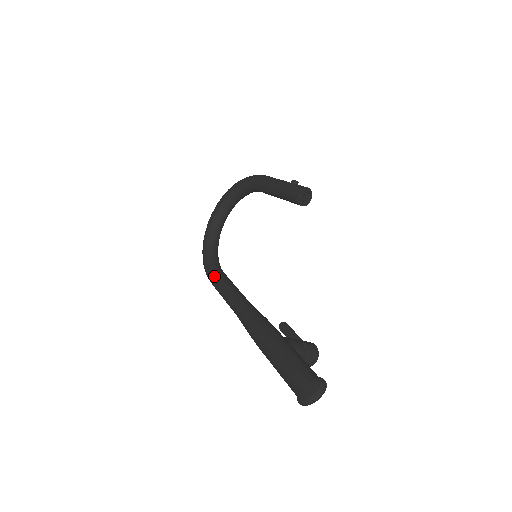
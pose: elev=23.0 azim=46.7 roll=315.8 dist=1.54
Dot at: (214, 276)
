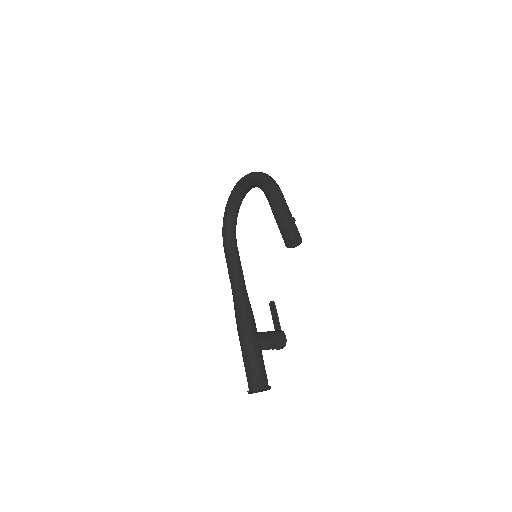
Dot at: (226, 250)
